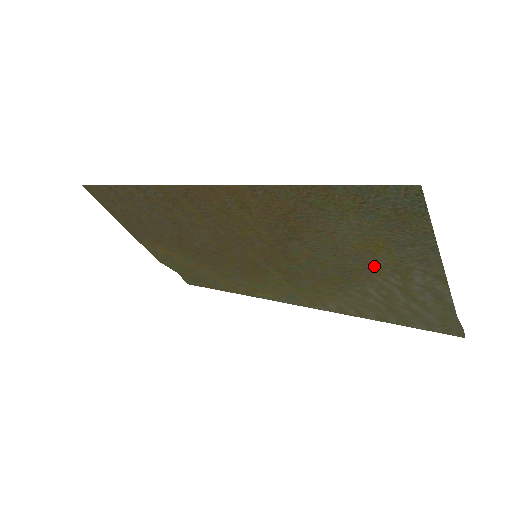
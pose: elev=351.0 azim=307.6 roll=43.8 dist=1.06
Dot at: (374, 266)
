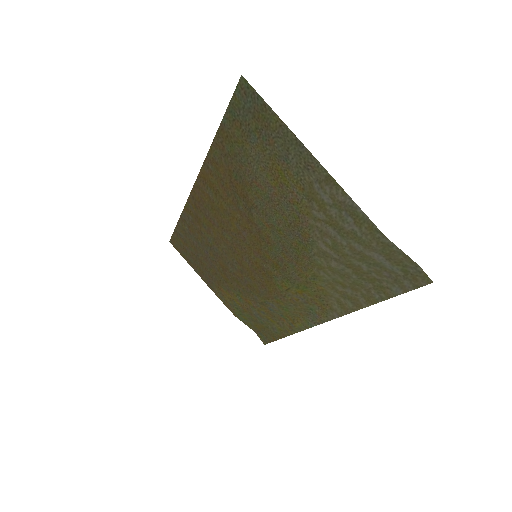
Dot at: (297, 204)
